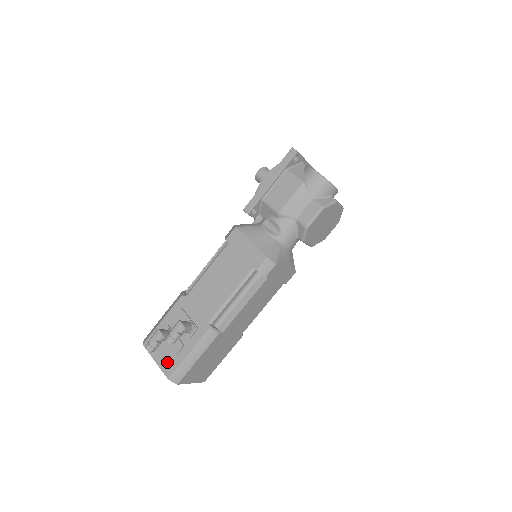
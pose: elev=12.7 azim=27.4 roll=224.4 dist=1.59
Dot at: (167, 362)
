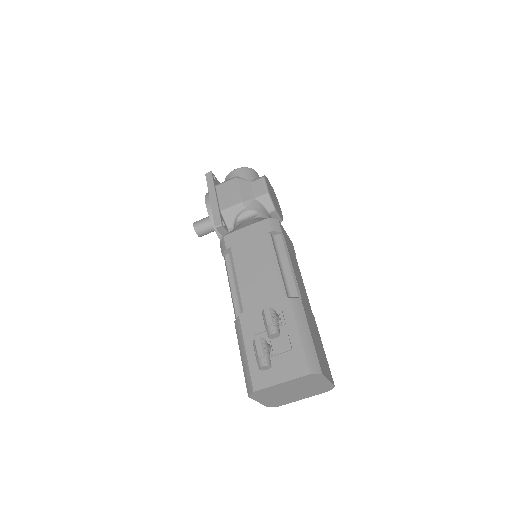
Dot at: (292, 366)
